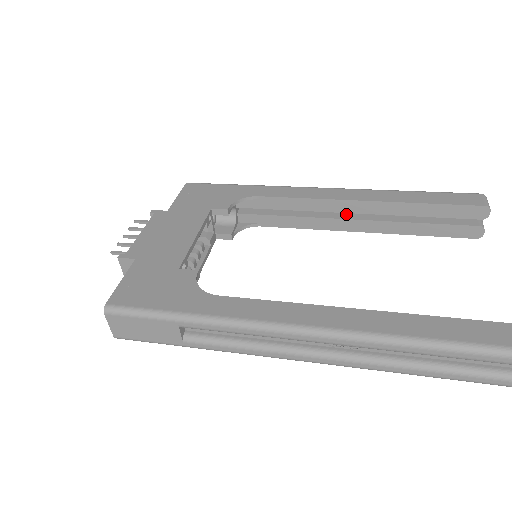
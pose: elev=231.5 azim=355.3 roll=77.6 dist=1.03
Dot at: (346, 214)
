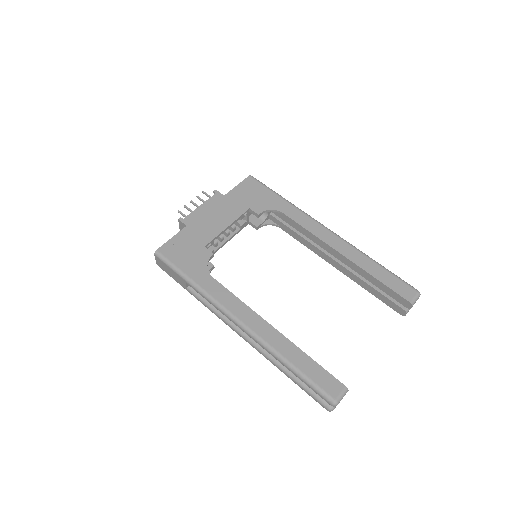
Dot at: occluded
